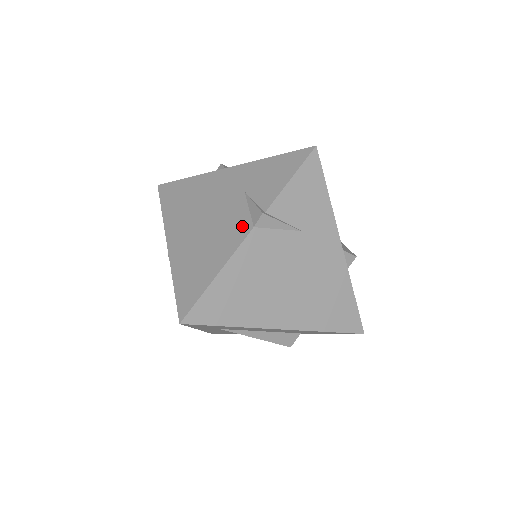
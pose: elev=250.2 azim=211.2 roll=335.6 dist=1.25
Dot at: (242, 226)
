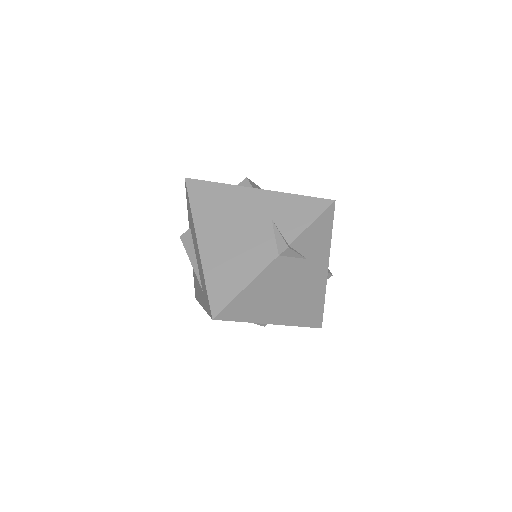
Dot at: (269, 251)
